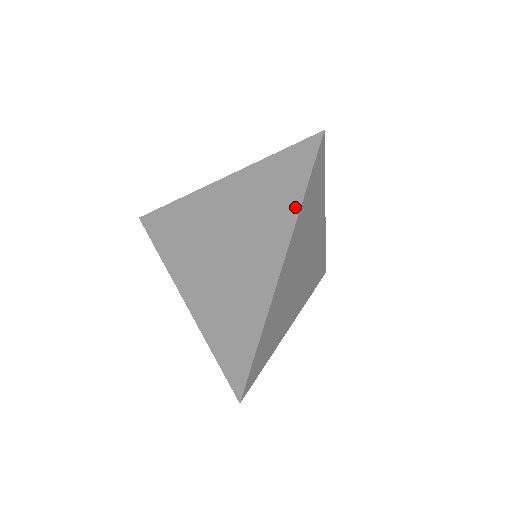
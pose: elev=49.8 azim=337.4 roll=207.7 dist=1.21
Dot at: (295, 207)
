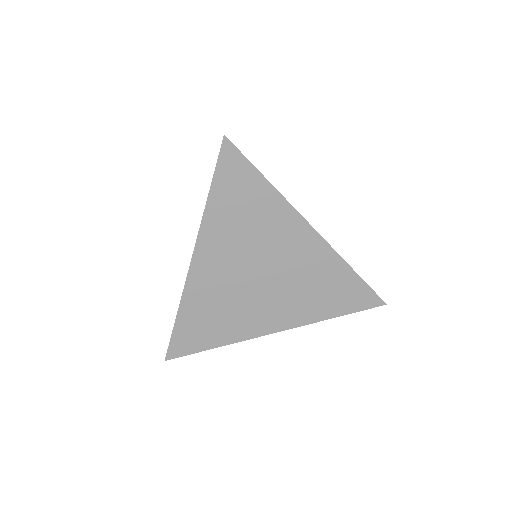
Dot at: (207, 206)
